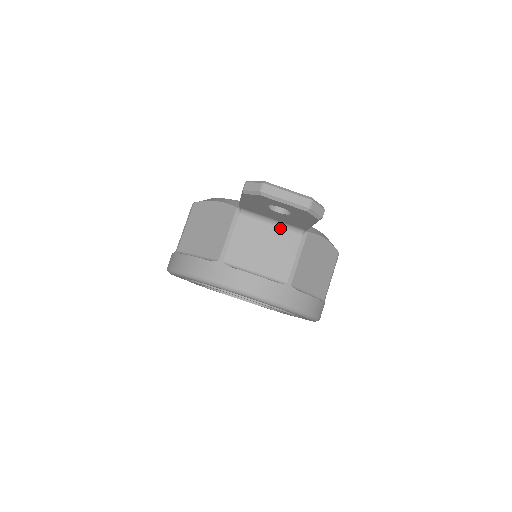
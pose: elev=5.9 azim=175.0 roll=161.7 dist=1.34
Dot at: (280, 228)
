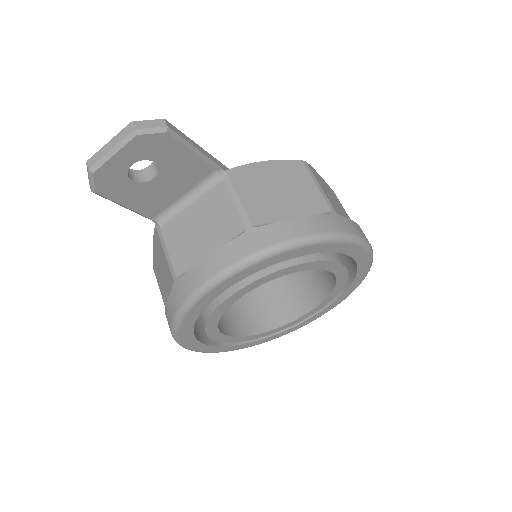
Dot at: (199, 196)
